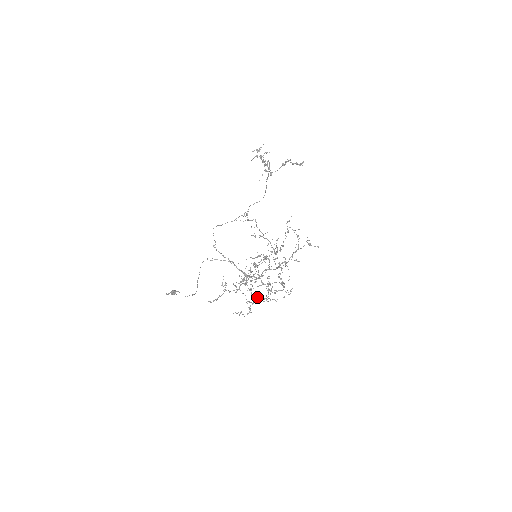
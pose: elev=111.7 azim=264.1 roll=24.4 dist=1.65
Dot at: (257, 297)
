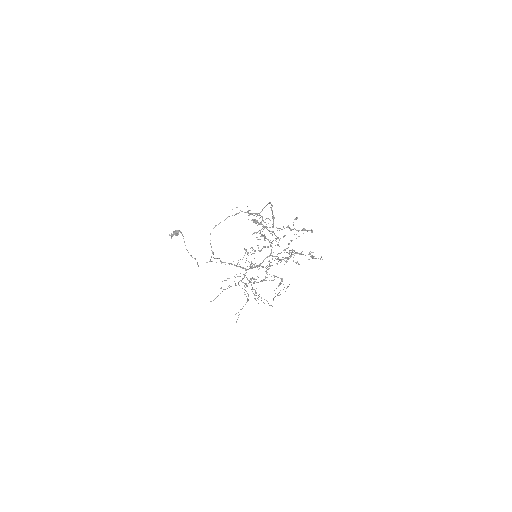
Dot at: (254, 298)
